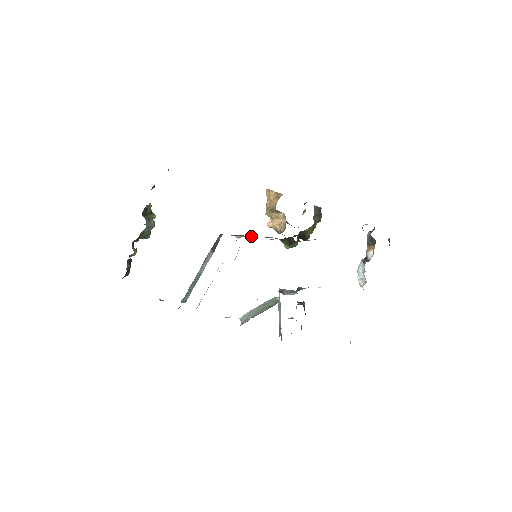
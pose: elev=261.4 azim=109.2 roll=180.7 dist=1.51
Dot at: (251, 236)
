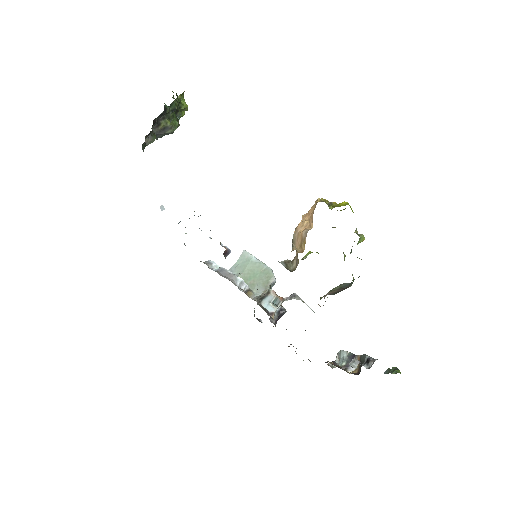
Dot at: occluded
